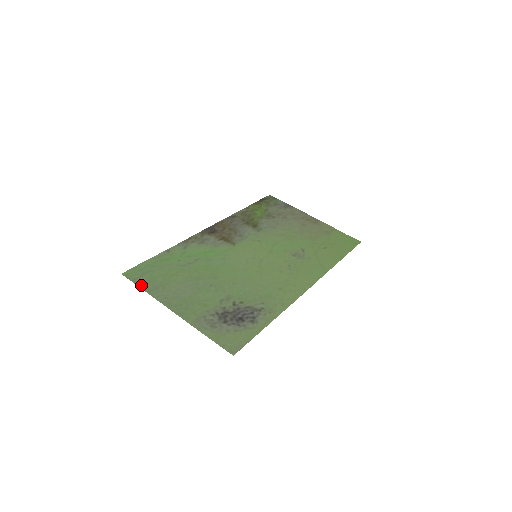
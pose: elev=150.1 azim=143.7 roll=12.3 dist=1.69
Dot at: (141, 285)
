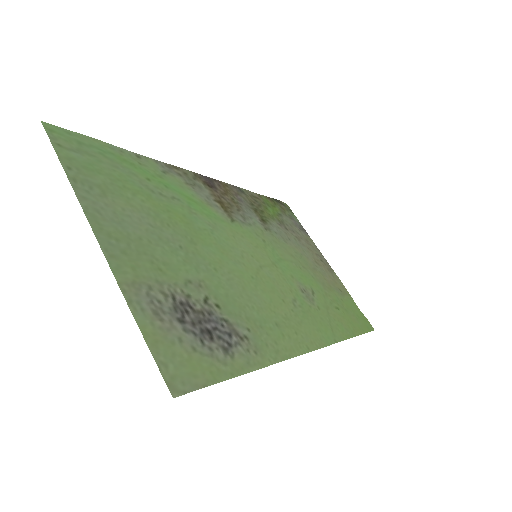
Dot at: (65, 161)
